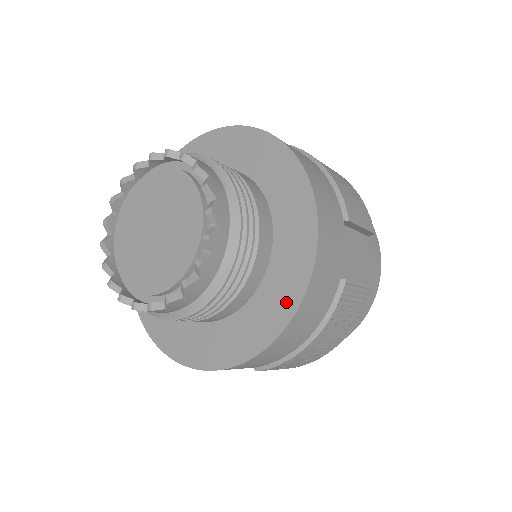
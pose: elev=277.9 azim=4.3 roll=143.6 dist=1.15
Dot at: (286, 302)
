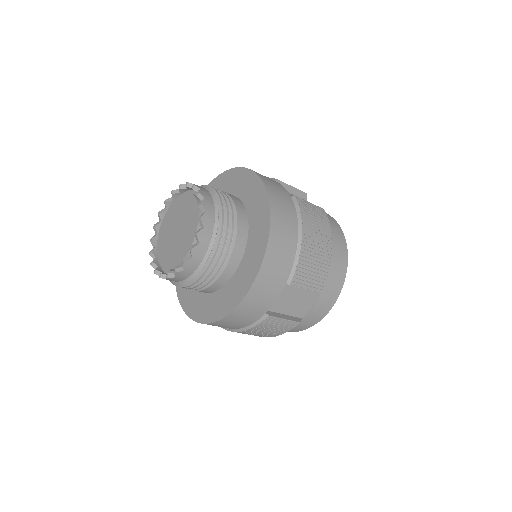
Dot at: (263, 208)
